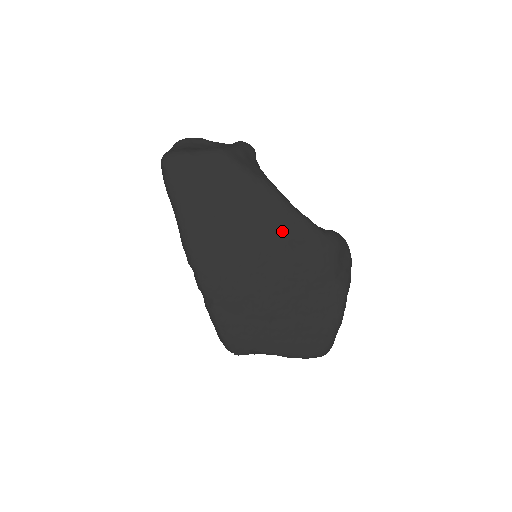
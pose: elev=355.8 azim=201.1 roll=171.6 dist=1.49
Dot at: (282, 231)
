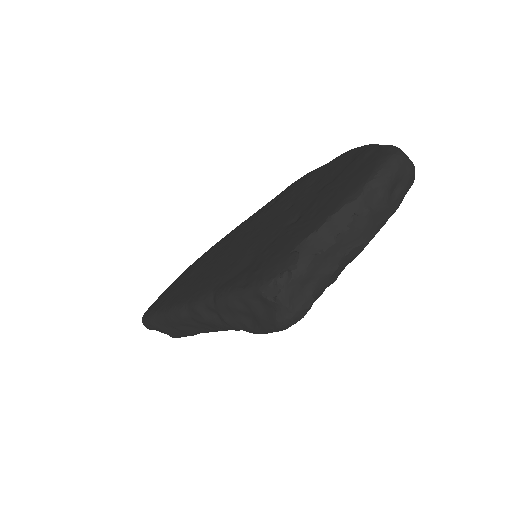
Dot at: (252, 219)
